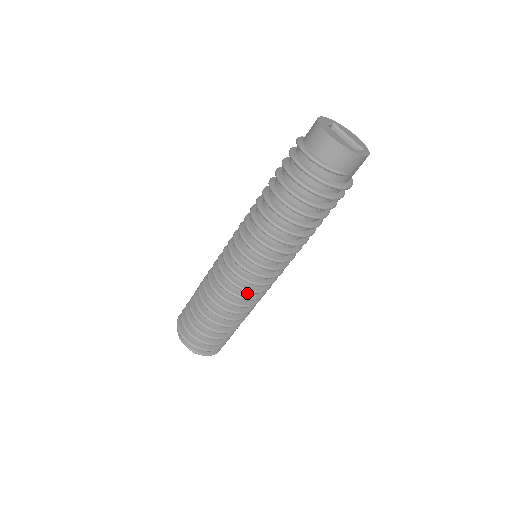
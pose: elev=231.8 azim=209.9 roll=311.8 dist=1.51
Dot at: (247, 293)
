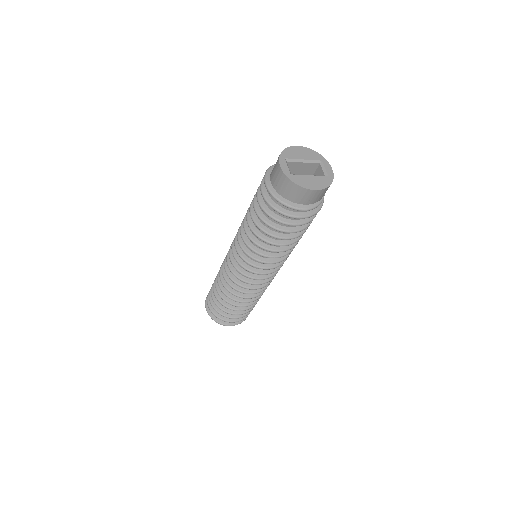
Dot at: occluded
